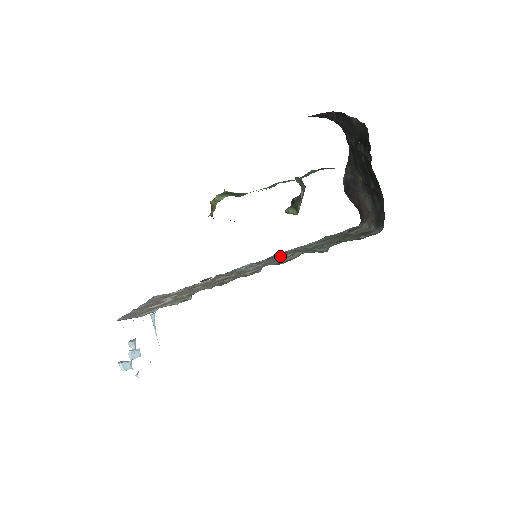
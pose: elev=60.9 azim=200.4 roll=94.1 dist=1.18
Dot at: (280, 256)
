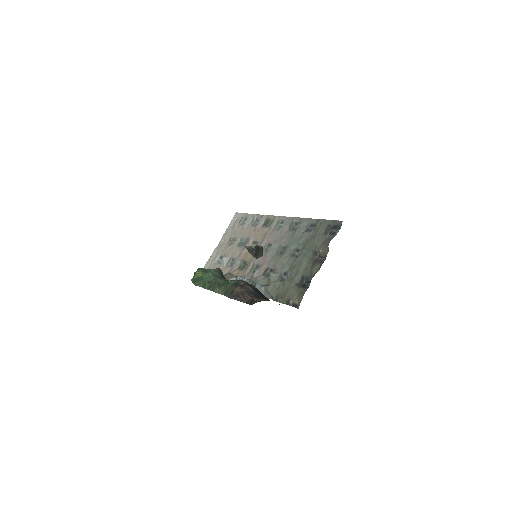
Dot at: (282, 240)
